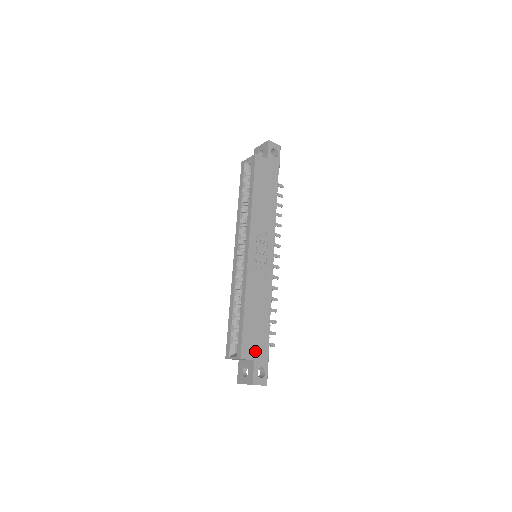
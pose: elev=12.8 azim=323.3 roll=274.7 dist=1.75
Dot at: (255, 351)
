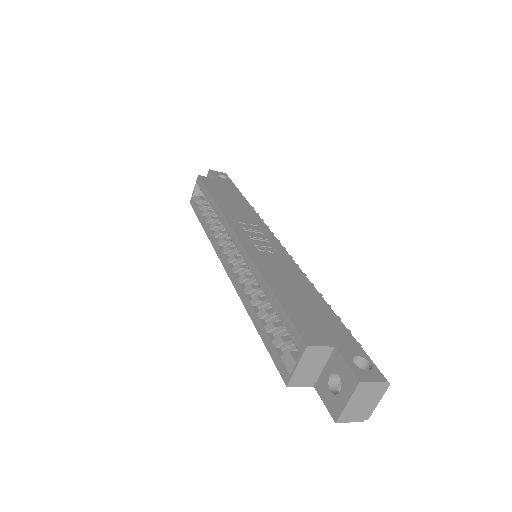
Dot at: (327, 335)
